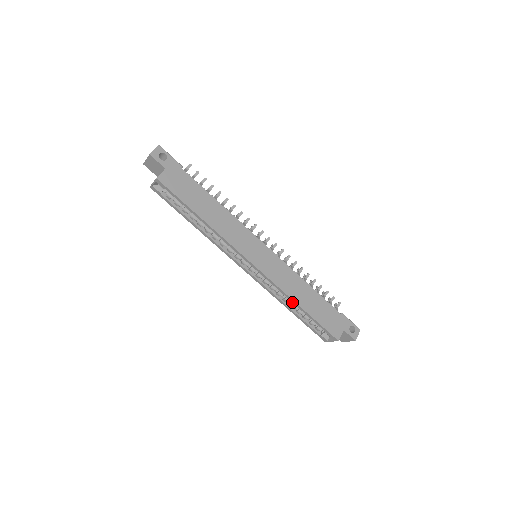
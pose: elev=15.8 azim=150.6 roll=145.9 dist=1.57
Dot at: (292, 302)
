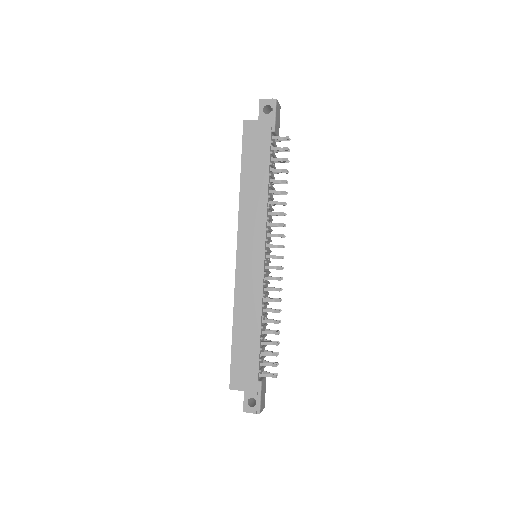
Dot at: (234, 317)
